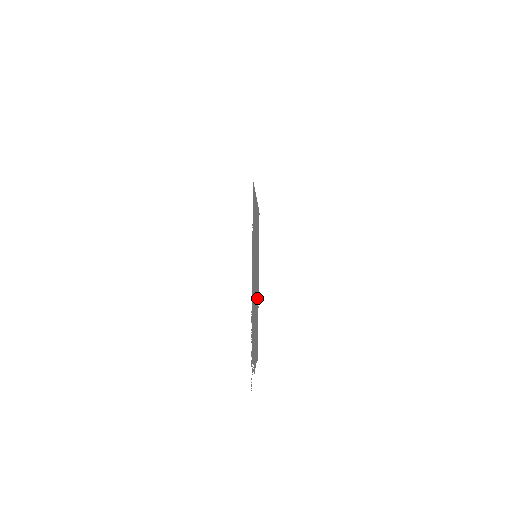
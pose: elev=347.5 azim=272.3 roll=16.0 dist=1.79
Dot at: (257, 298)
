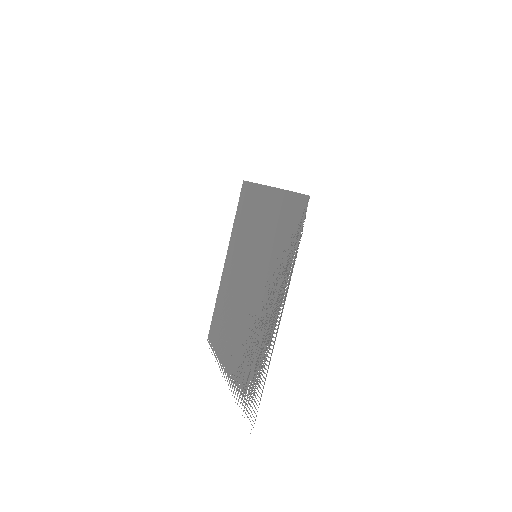
Dot at: (228, 287)
